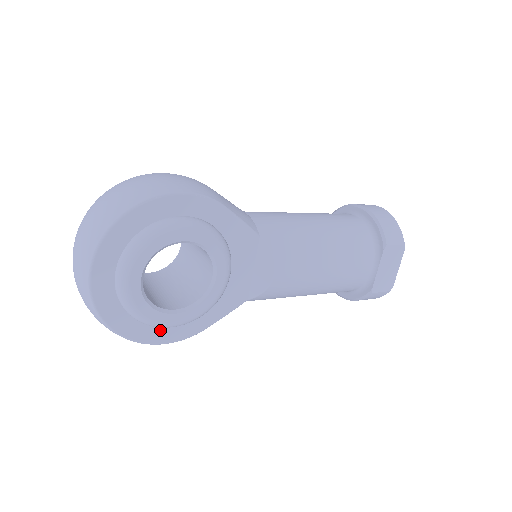
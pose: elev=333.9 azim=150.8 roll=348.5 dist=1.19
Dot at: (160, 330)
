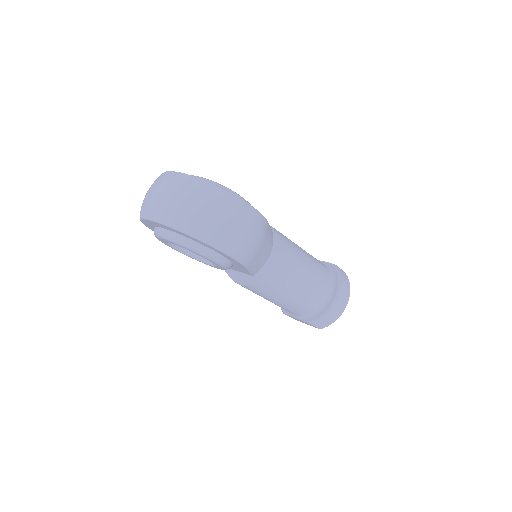
Dot at: occluded
